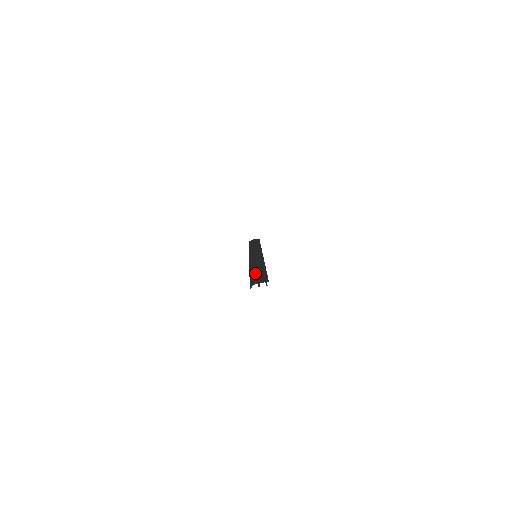
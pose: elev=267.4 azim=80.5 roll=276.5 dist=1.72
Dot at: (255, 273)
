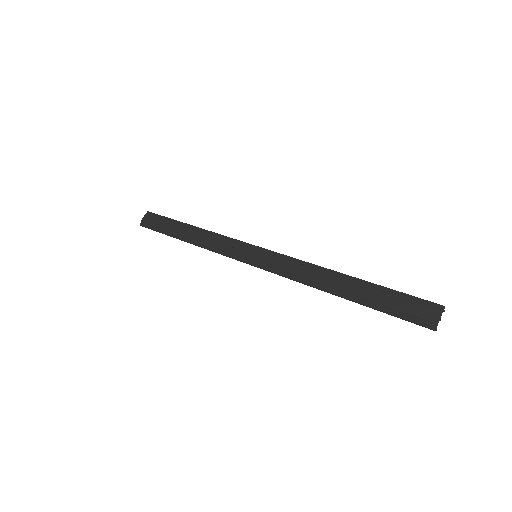
Dot at: (377, 300)
